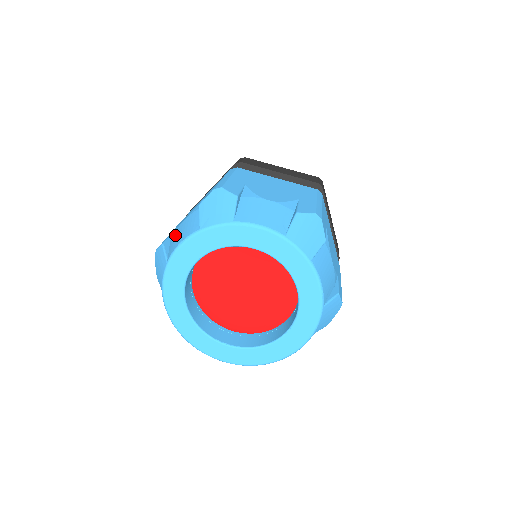
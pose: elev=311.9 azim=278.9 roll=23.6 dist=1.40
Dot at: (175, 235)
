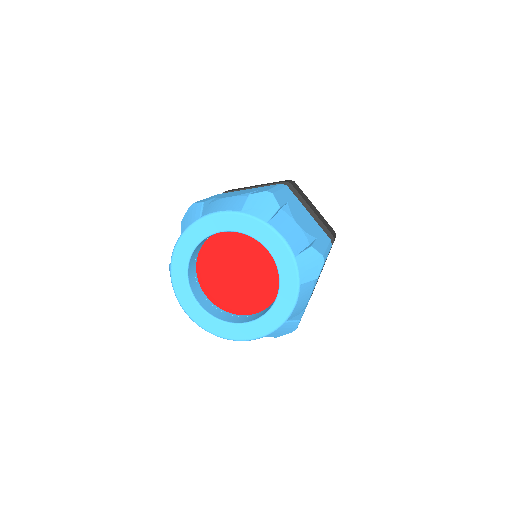
Dot at: (217, 203)
